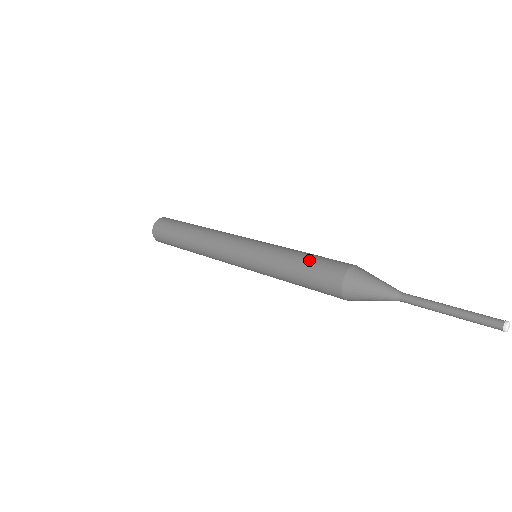
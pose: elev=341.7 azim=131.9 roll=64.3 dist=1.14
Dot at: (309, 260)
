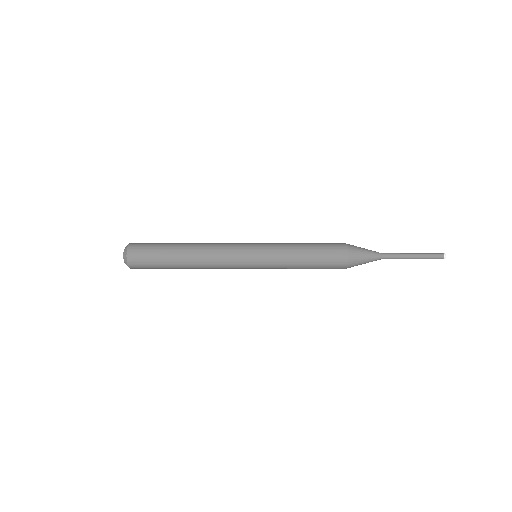
Dot at: (315, 250)
